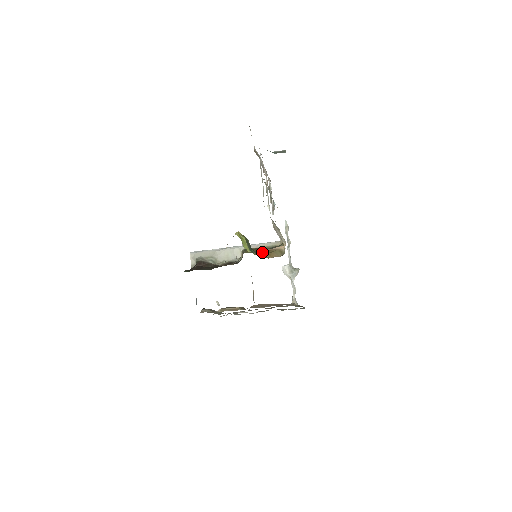
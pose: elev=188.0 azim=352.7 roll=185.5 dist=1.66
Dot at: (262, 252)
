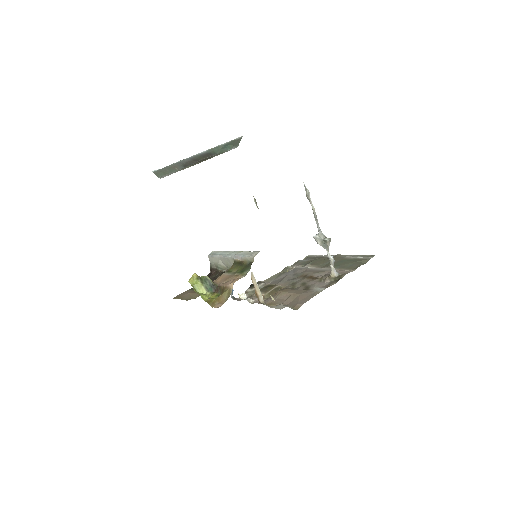
Dot at: (221, 288)
